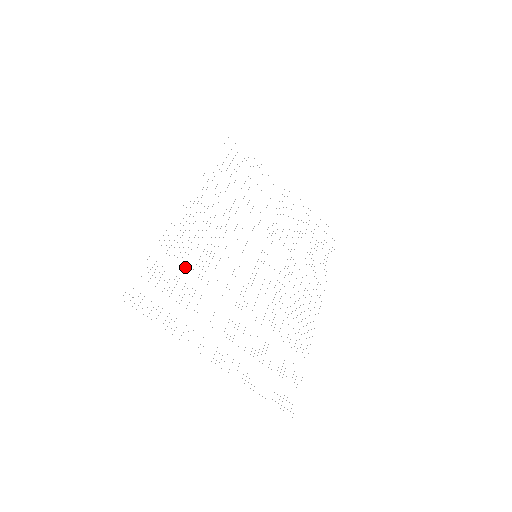
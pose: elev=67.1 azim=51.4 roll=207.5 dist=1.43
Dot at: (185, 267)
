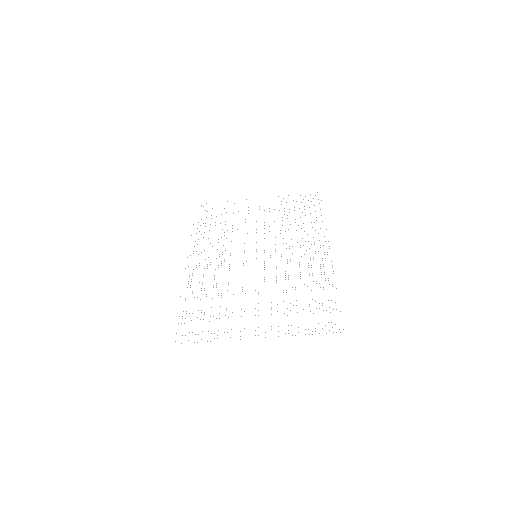
Dot at: occluded
